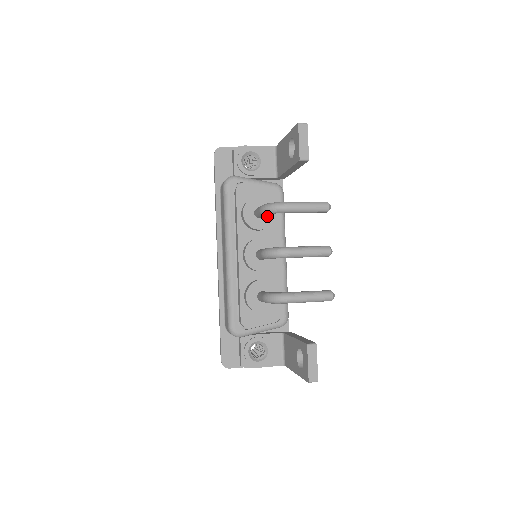
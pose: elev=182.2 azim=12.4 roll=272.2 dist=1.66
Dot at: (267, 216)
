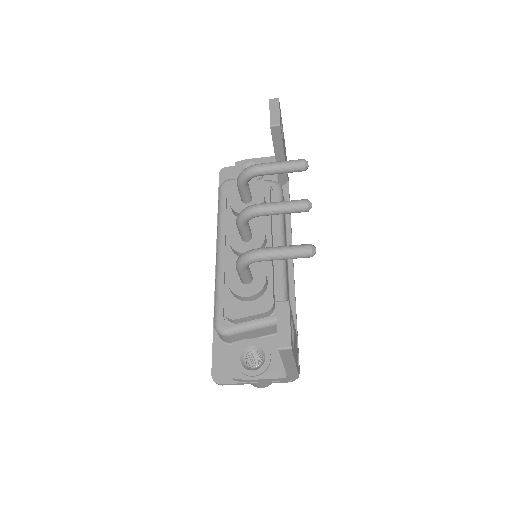
Dot at: (255, 201)
